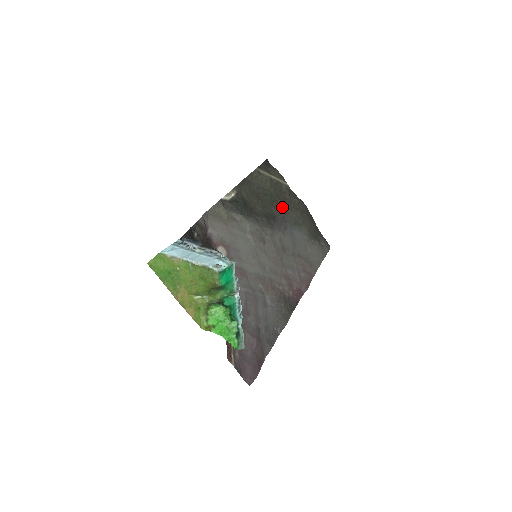
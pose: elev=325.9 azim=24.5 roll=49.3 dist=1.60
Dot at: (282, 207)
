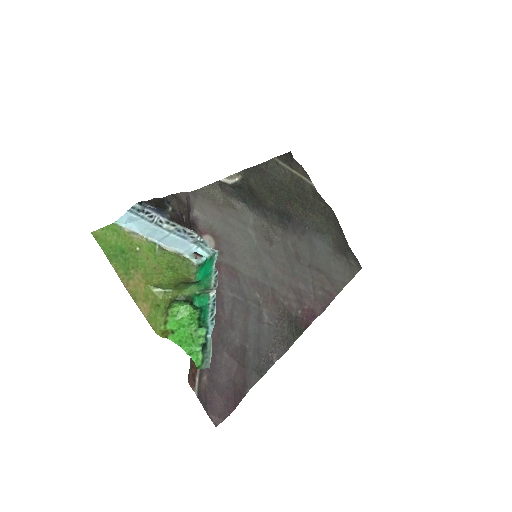
Dot at: (302, 208)
